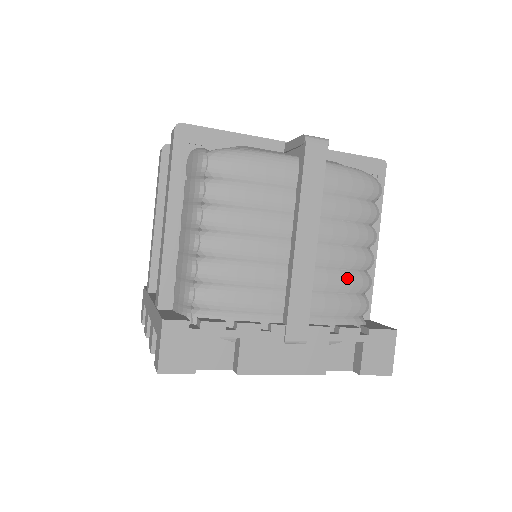
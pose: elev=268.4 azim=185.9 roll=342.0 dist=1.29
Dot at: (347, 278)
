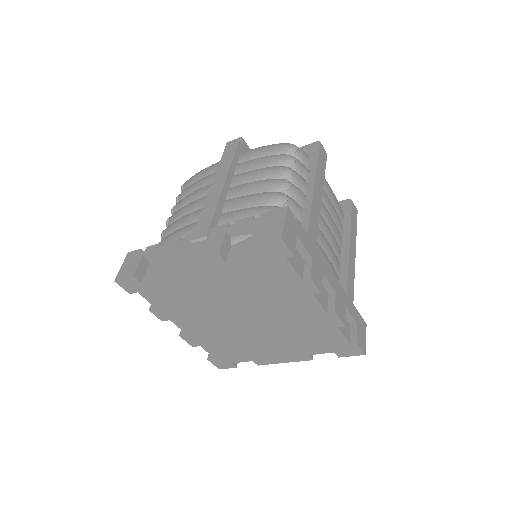
Dot at: (255, 197)
